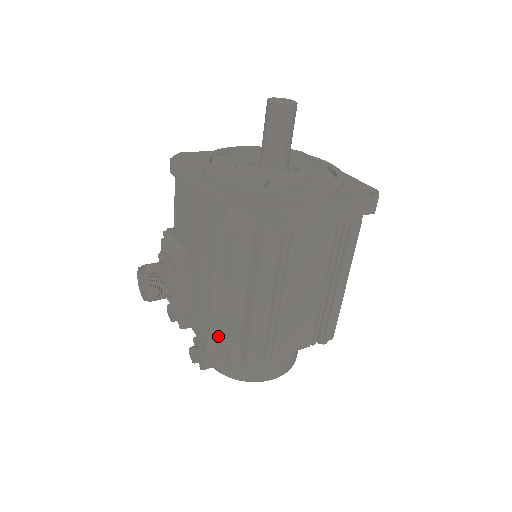
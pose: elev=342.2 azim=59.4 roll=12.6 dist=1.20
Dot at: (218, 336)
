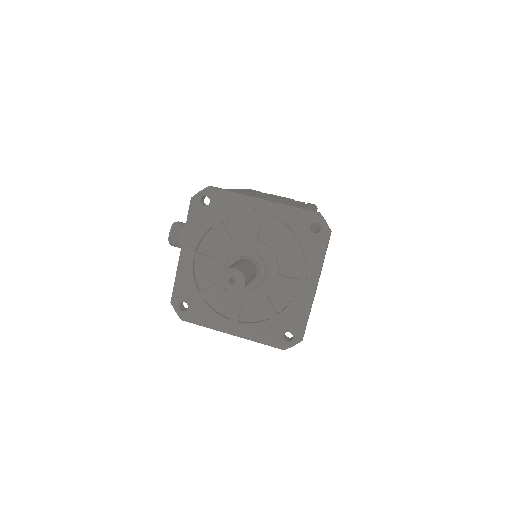
Dot at: occluded
